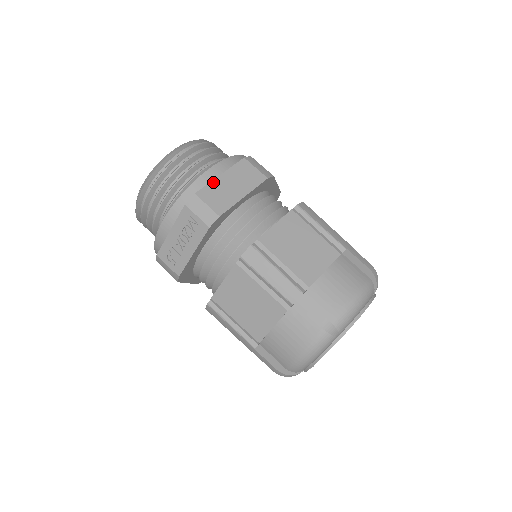
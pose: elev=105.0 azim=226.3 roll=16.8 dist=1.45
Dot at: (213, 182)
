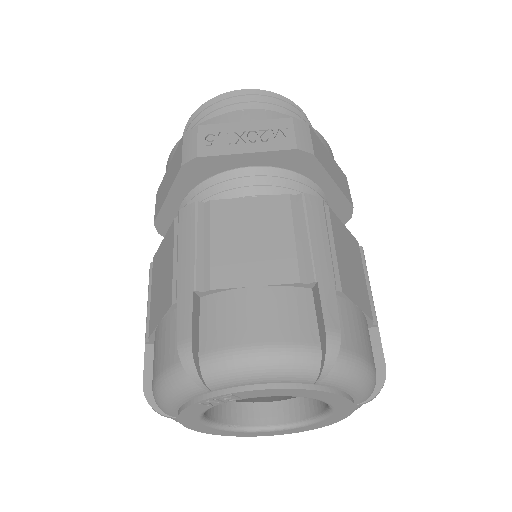
Dot at: (323, 144)
